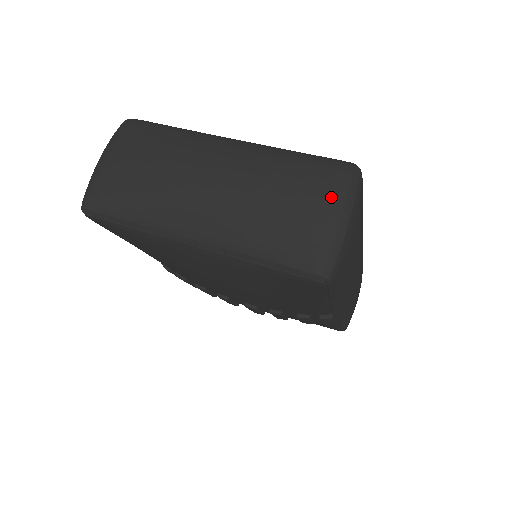
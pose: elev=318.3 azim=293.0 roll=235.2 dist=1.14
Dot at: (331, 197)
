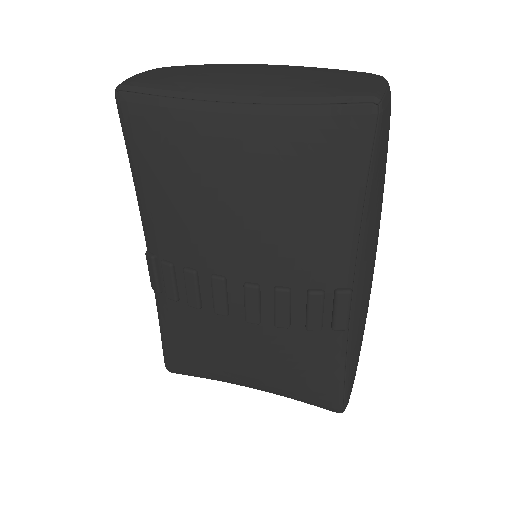
Dot at: (370, 74)
